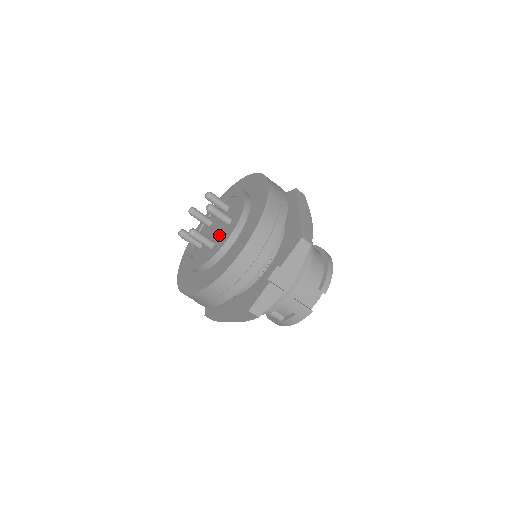
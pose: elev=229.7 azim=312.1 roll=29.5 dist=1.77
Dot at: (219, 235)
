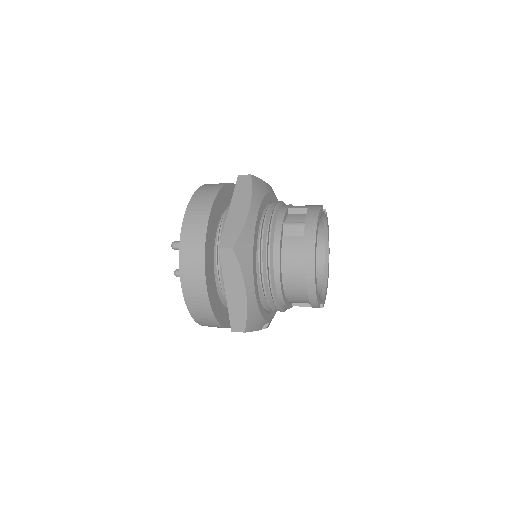
Dot at: occluded
